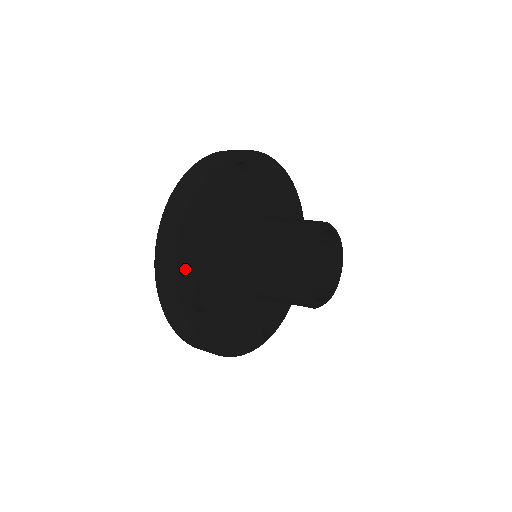
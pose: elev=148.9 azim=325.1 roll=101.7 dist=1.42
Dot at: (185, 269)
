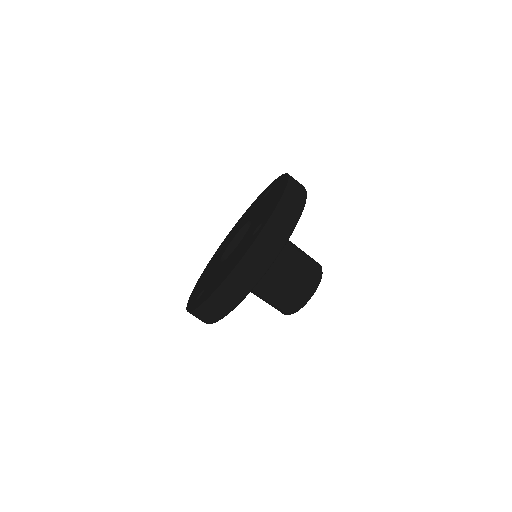
Dot at: (222, 318)
